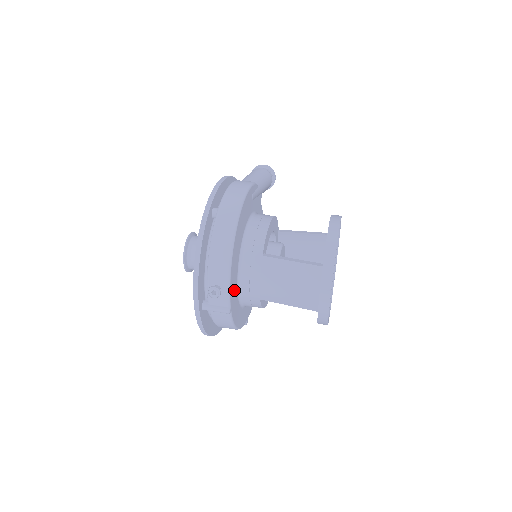
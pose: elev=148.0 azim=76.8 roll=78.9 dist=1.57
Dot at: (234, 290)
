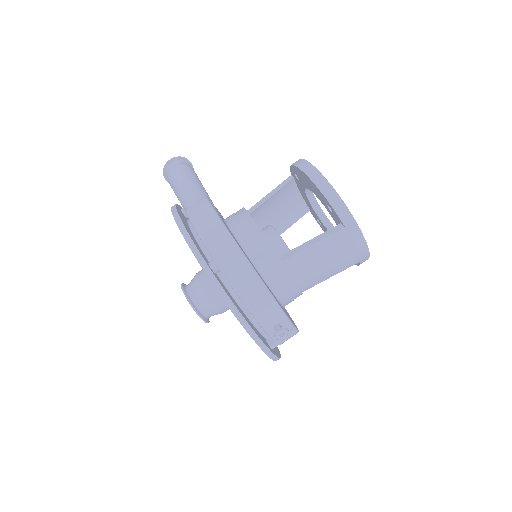
Dot at: occluded
